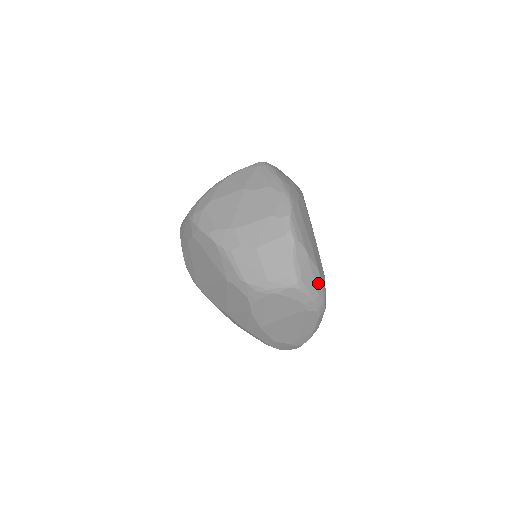
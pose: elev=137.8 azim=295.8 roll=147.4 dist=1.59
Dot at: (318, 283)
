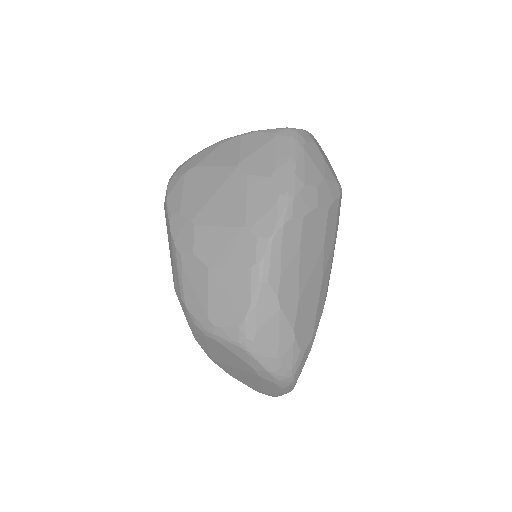
Dot at: (286, 350)
